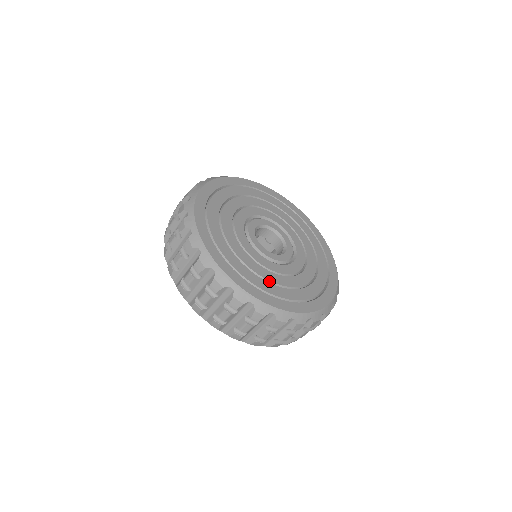
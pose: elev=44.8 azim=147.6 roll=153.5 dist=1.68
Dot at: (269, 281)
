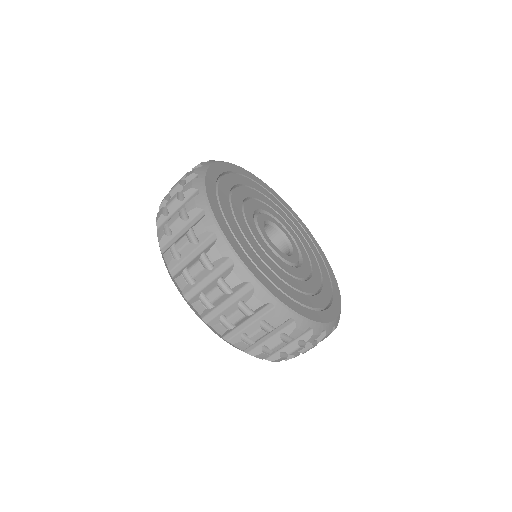
Dot at: (314, 293)
